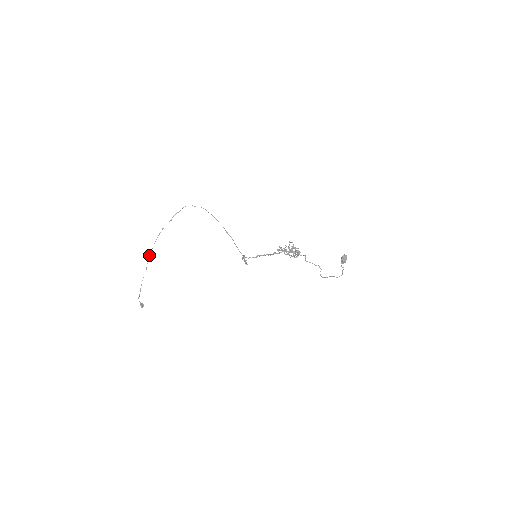
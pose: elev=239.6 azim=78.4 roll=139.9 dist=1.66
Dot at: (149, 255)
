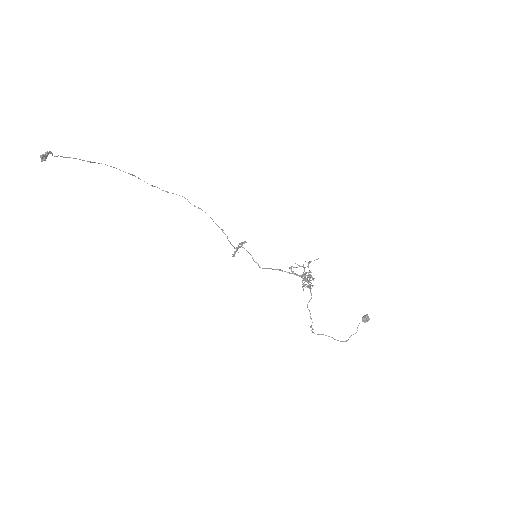
Dot at: occluded
